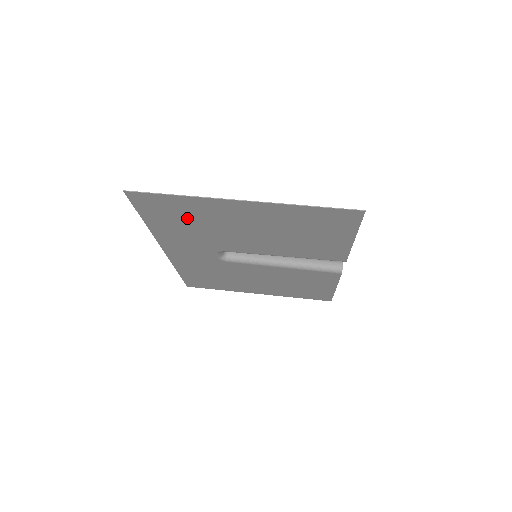
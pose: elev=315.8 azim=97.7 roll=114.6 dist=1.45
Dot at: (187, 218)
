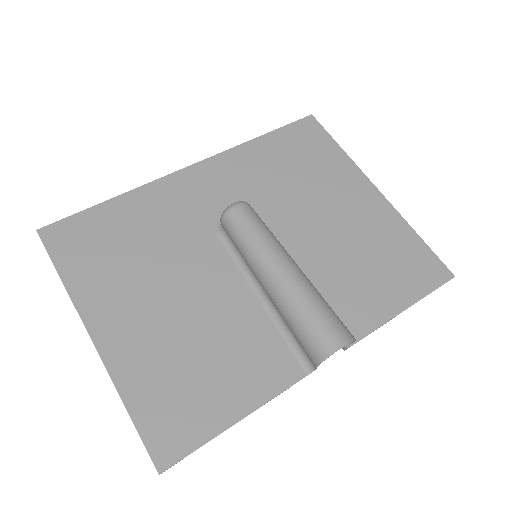
Dot at: (115, 252)
